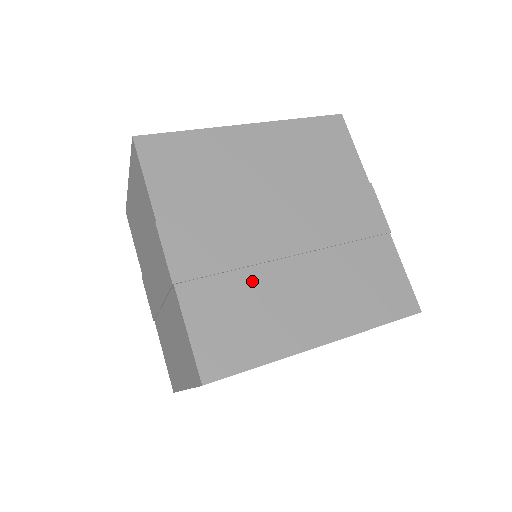
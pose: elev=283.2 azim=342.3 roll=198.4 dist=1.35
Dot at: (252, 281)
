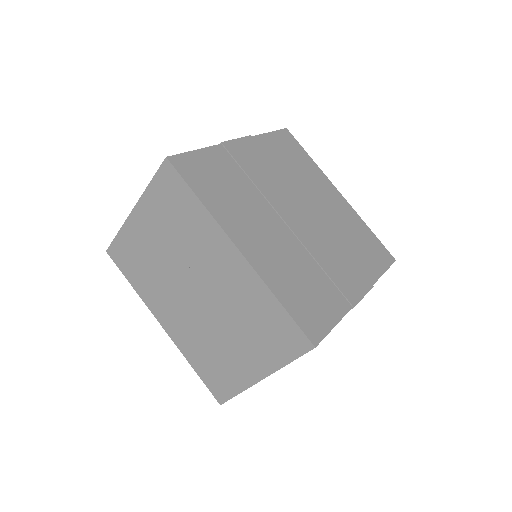
Dot at: (252, 193)
